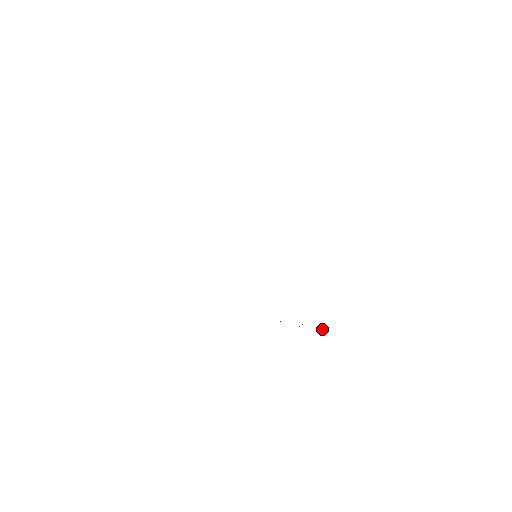
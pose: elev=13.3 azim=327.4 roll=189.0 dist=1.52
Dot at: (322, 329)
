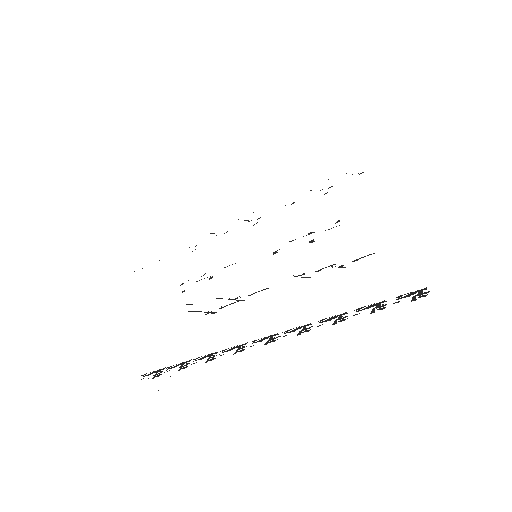
Dot at: (418, 292)
